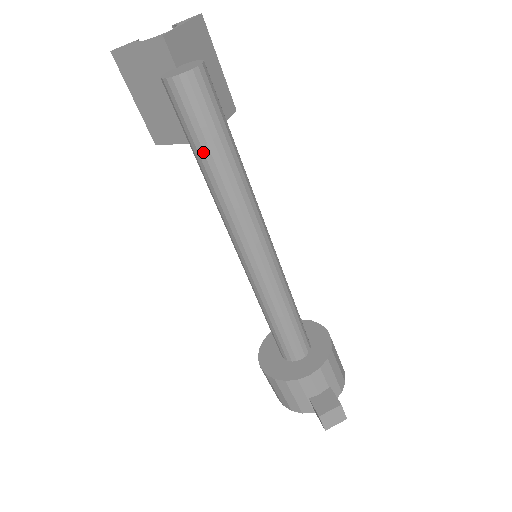
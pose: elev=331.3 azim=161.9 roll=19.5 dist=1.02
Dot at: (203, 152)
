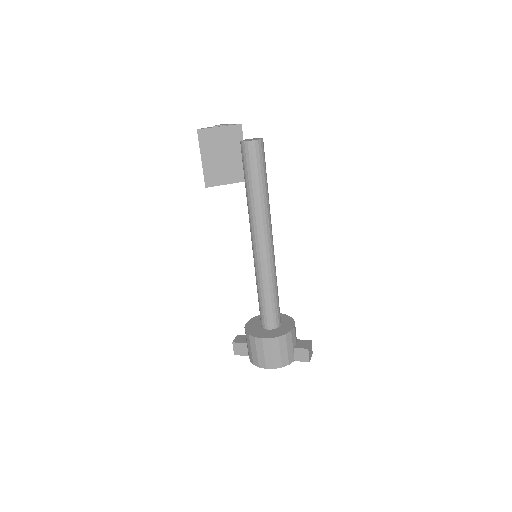
Dot at: (262, 180)
